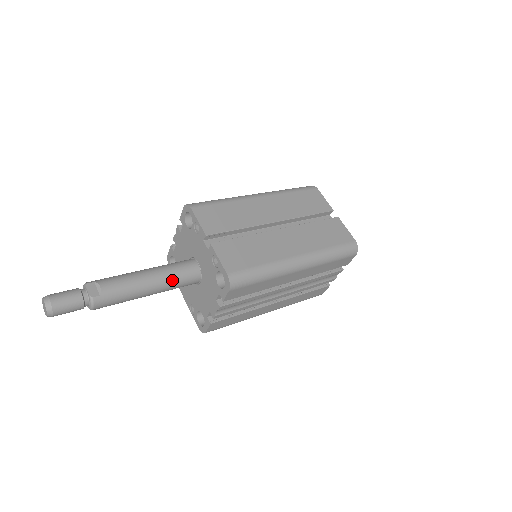
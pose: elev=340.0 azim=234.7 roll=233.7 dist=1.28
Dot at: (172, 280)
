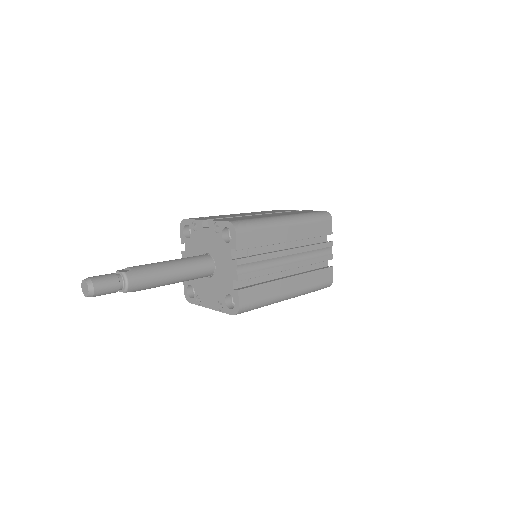
Dot at: (189, 263)
